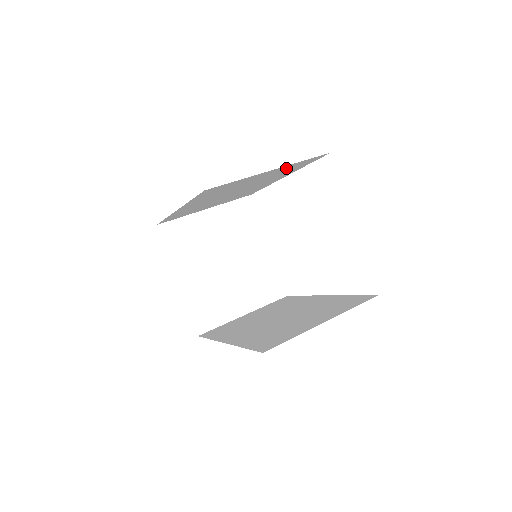
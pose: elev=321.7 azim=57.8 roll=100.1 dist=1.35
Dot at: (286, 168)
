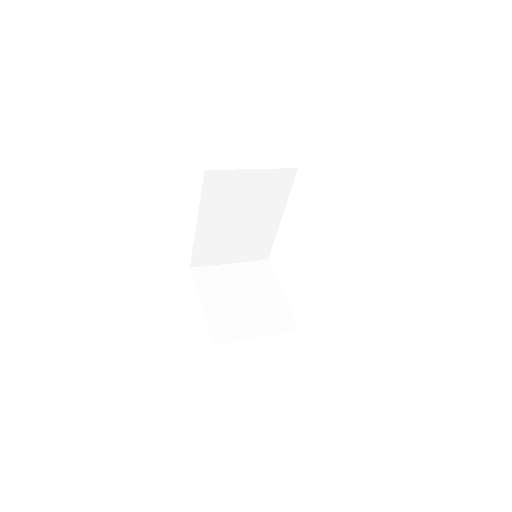
Dot at: (268, 180)
